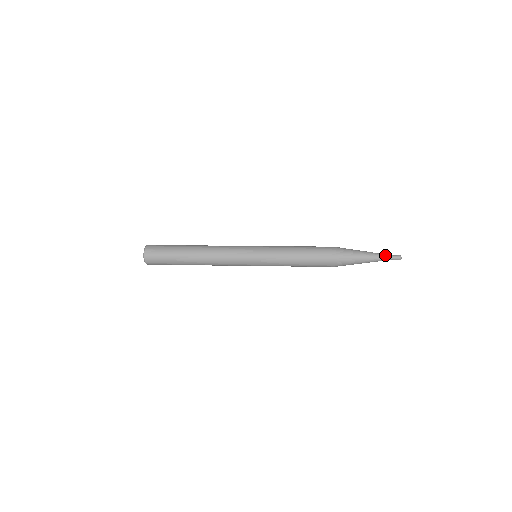
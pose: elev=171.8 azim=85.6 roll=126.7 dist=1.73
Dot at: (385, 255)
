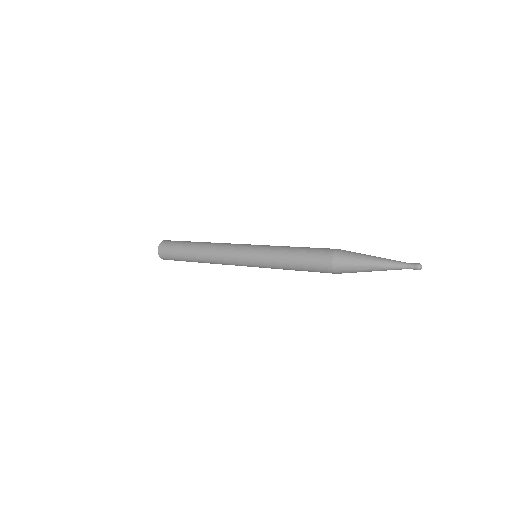
Dot at: (398, 263)
